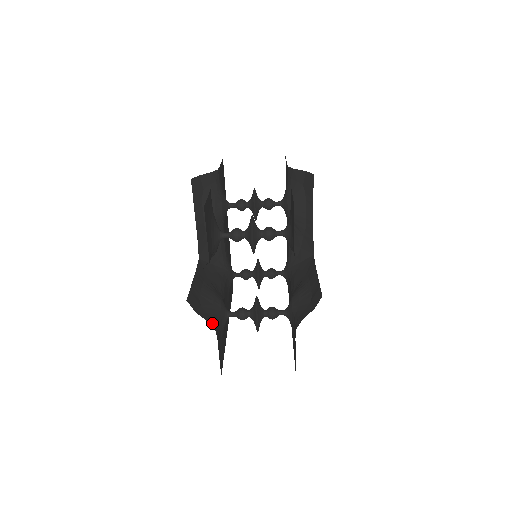
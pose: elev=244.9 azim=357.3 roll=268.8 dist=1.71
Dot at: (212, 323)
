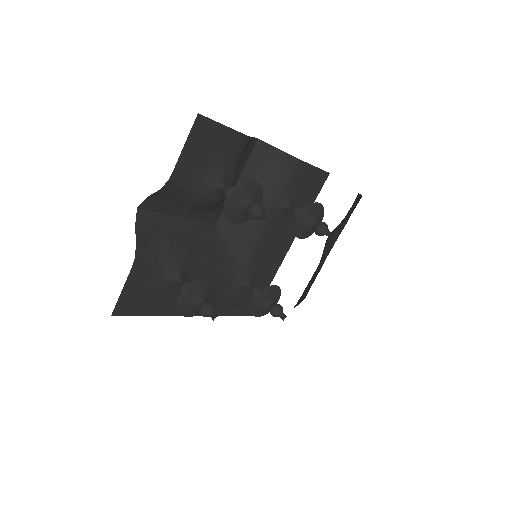
Dot at: (141, 251)
